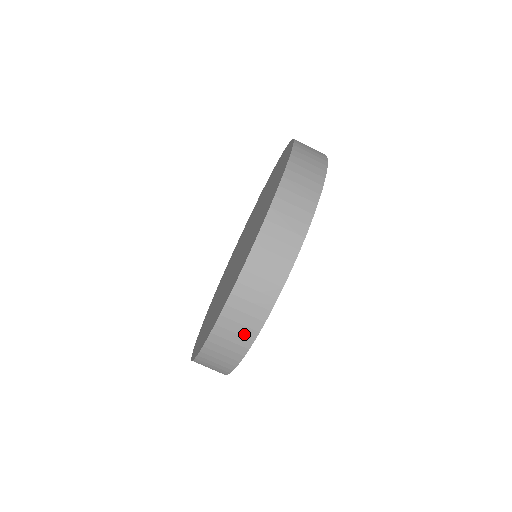
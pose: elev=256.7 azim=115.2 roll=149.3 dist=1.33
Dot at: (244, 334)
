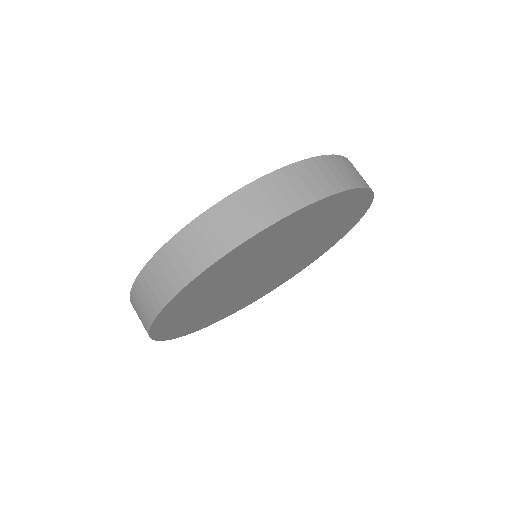
Dot at: (225, 238)
